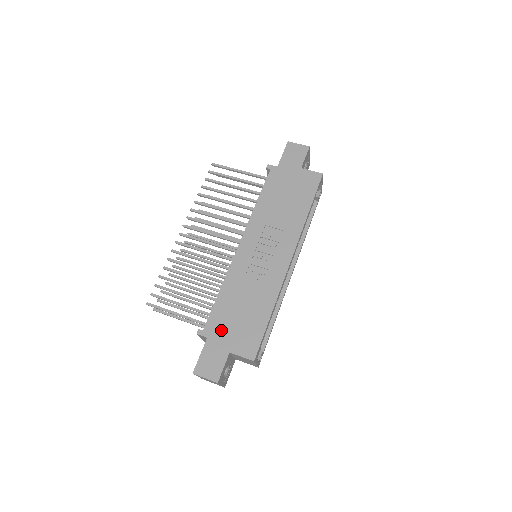
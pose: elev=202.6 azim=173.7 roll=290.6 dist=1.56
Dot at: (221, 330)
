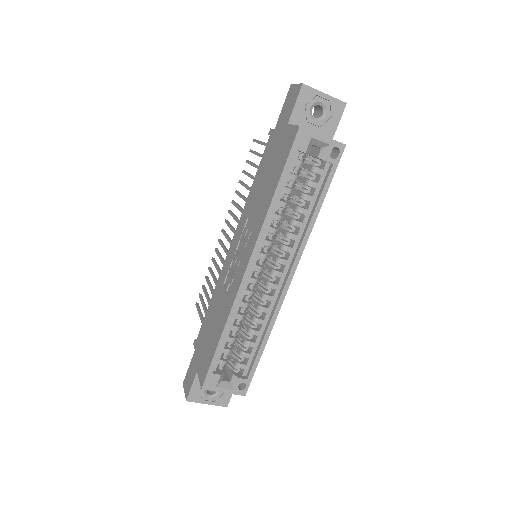
Dot at: (200, 344)
